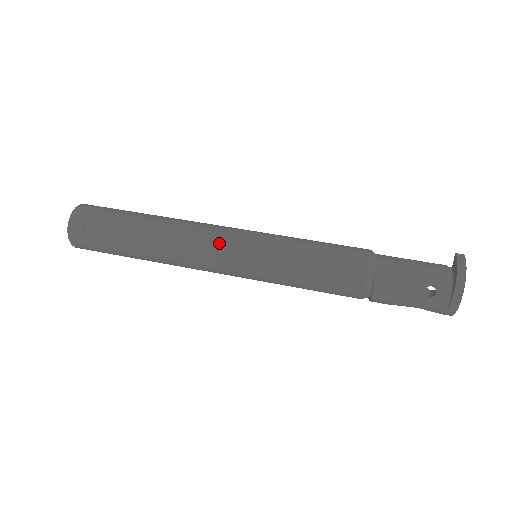
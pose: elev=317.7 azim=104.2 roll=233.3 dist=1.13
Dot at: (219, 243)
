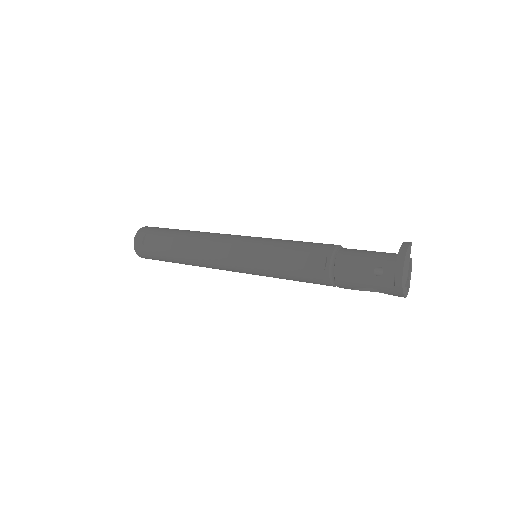
Dot at: (226, 244)
